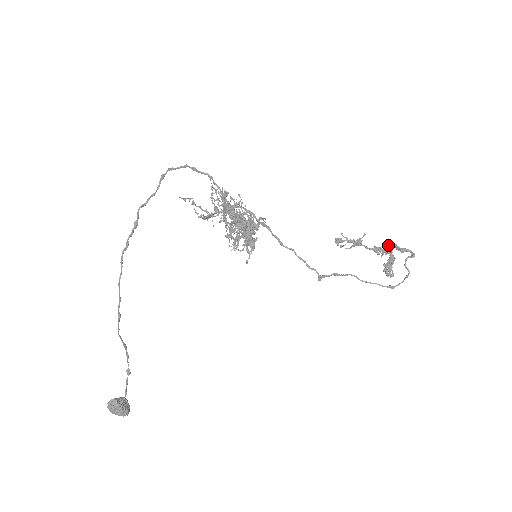
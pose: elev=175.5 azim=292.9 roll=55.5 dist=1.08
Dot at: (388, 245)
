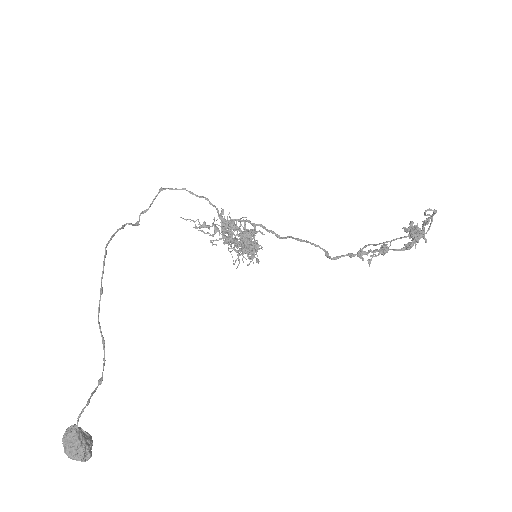
Dot at: occluded
